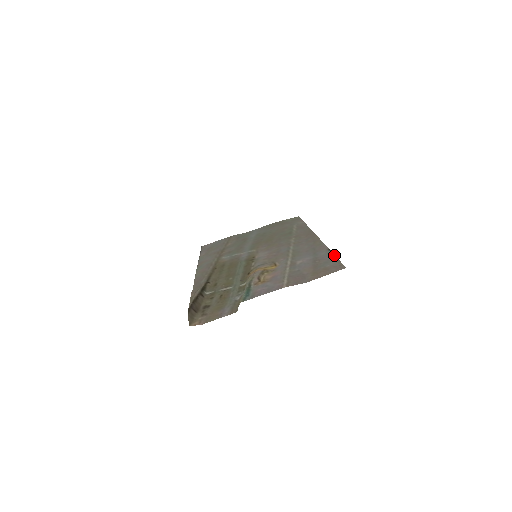
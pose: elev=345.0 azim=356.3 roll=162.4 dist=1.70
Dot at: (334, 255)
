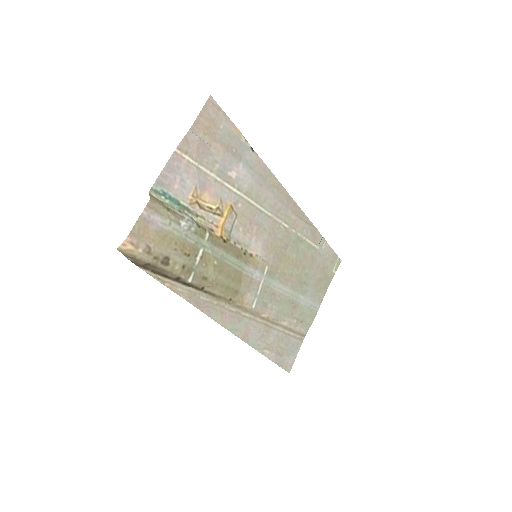
Dot at: (241, 135)
